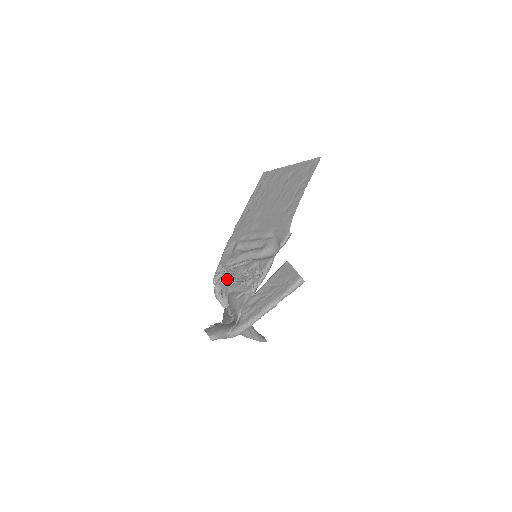
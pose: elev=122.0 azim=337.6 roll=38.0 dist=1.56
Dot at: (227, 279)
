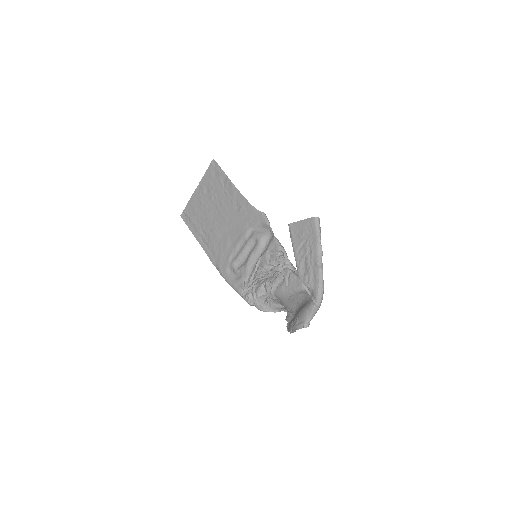
Dot at: (260, 288)
